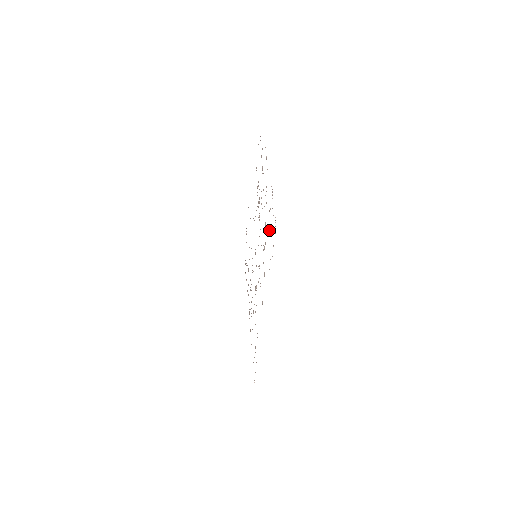
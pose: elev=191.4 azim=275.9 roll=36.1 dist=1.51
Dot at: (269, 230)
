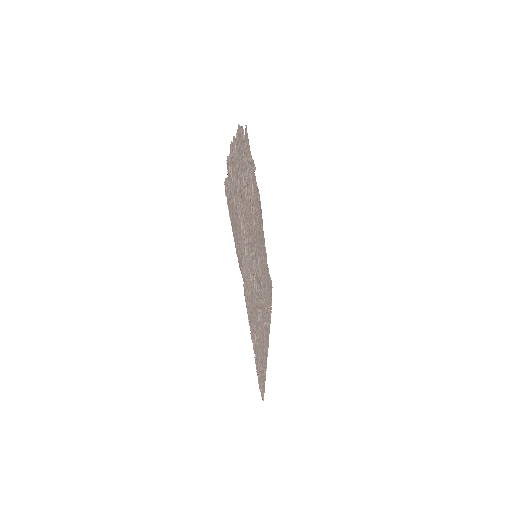
Dot at: (234, 204)
